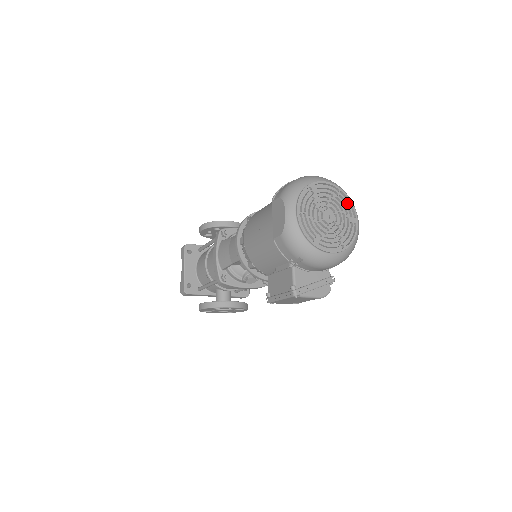
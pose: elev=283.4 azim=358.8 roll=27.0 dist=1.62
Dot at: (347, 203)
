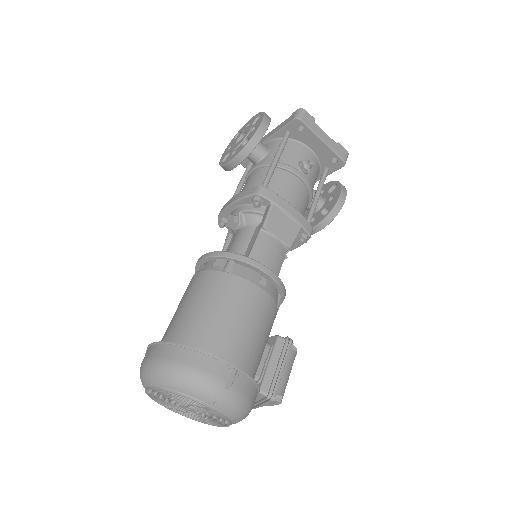
Dot at: (184, 399)
